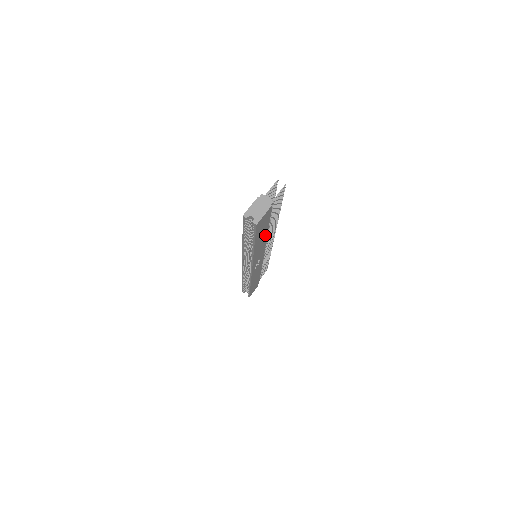
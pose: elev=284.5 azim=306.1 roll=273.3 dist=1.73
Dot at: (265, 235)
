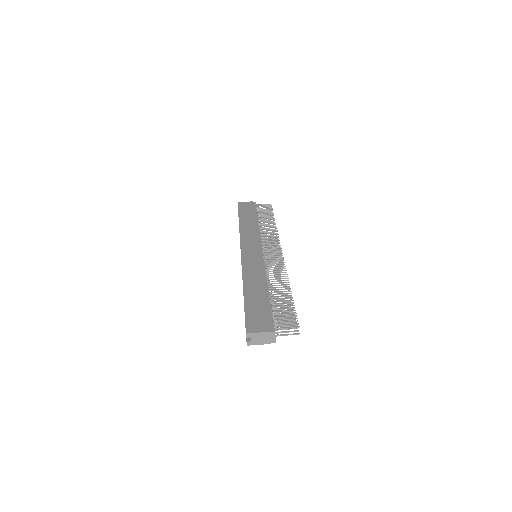
Dot at: occluded
